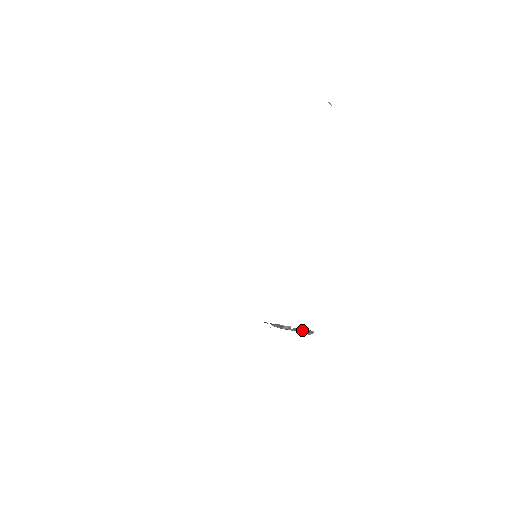
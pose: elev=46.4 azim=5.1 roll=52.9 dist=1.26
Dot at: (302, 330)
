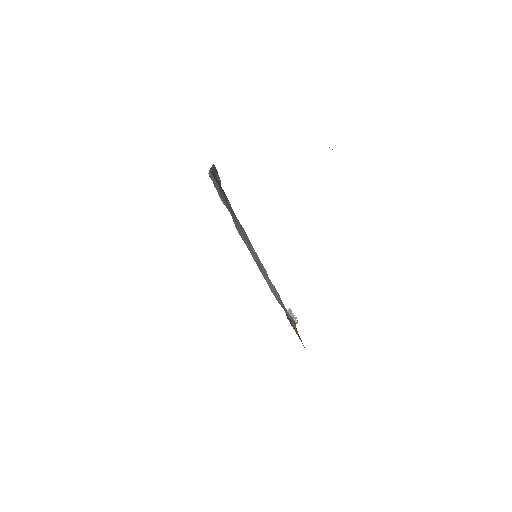
Dot at: (290, 312)
